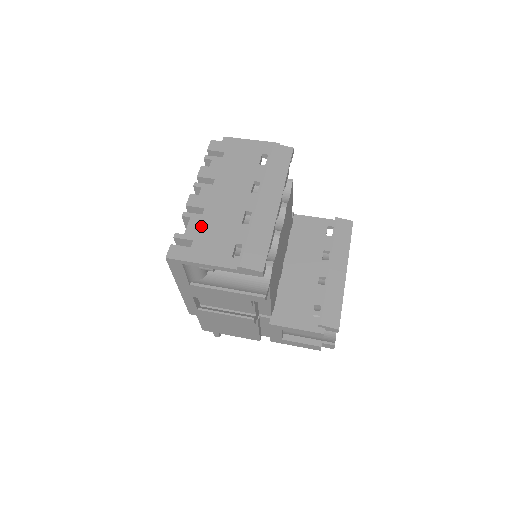
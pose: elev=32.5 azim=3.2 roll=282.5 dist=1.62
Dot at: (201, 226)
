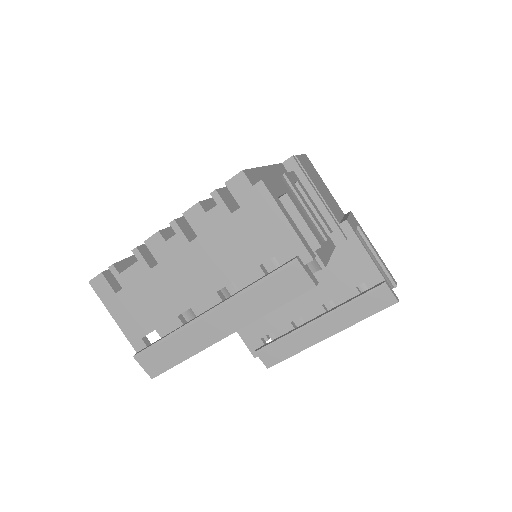
Dot at: (140, 281)
